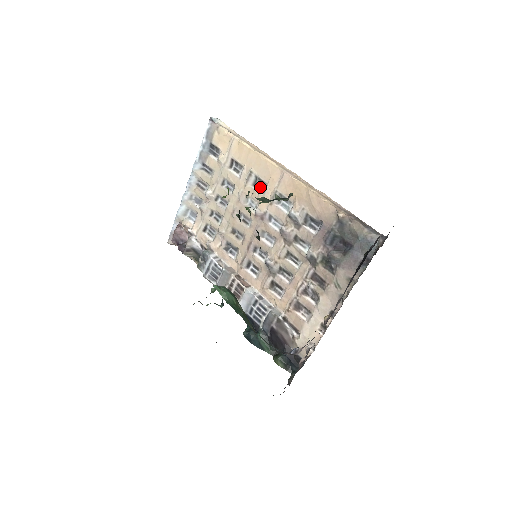
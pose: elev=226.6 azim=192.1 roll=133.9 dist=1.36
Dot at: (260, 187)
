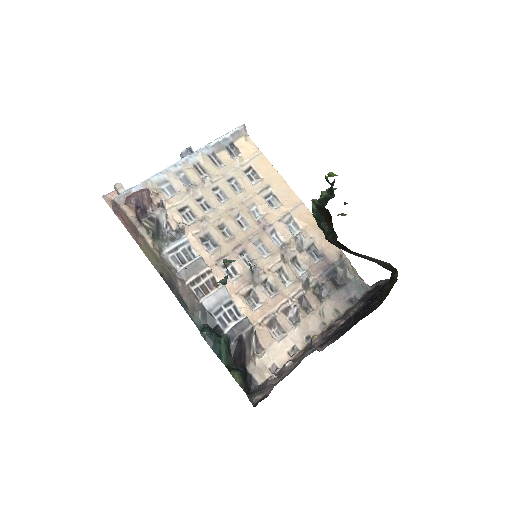
Dot at: (271, 203)
